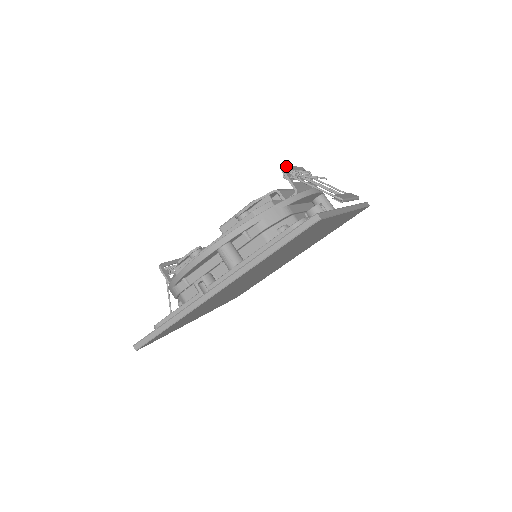
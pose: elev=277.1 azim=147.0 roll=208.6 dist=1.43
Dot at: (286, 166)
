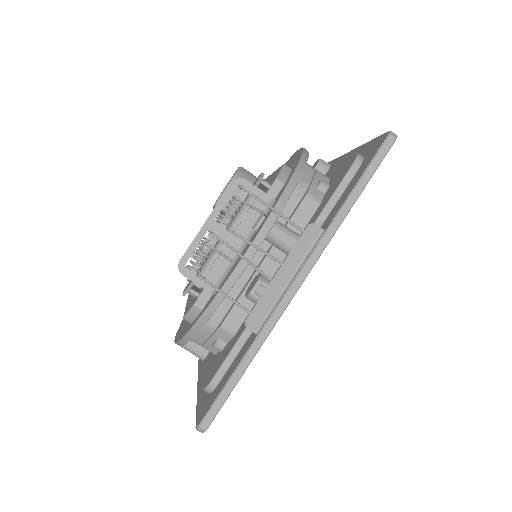
Dot at: (188, 250)
